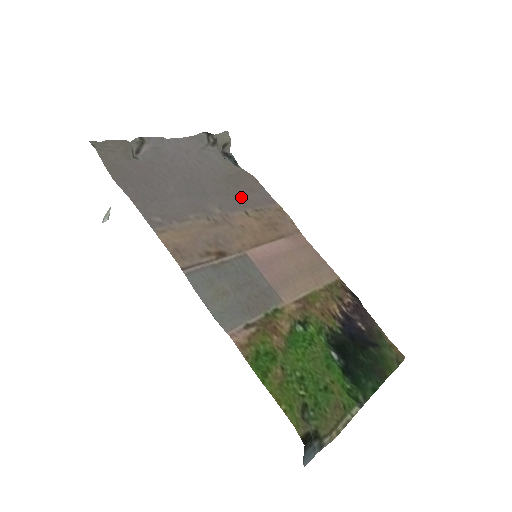
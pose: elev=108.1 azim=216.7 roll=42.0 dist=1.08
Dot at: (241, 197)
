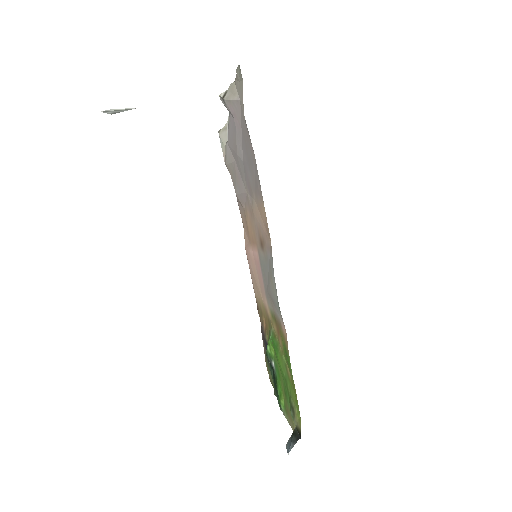
Dot at: (235, 190)
